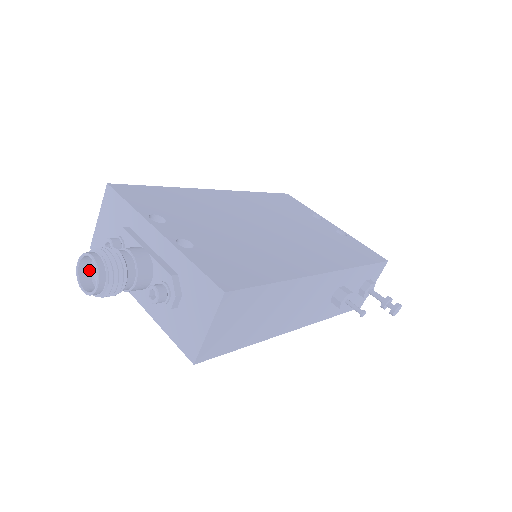
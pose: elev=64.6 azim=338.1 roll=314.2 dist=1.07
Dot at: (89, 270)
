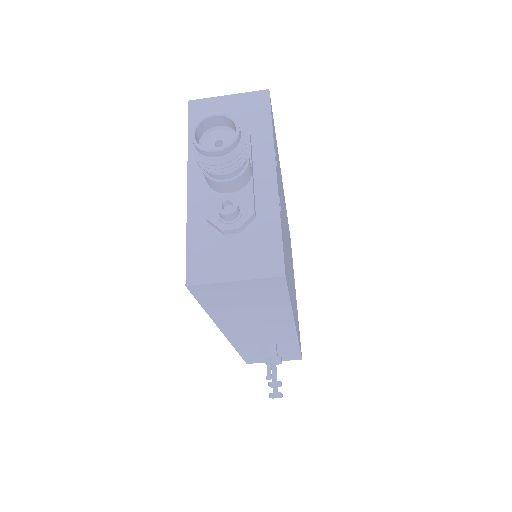
Dot at: (209, 127)
